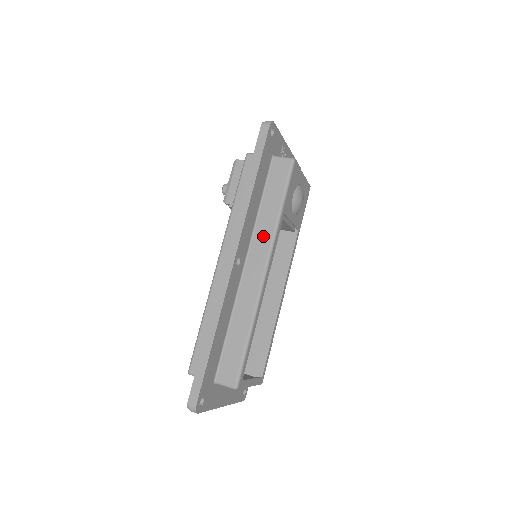
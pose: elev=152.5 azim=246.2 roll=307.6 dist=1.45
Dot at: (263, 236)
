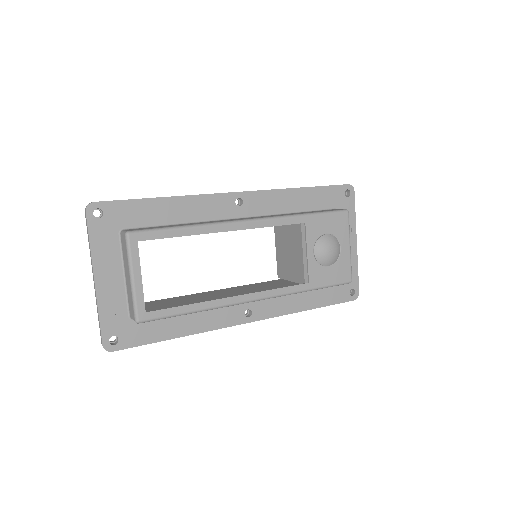
Dot at: occluded
